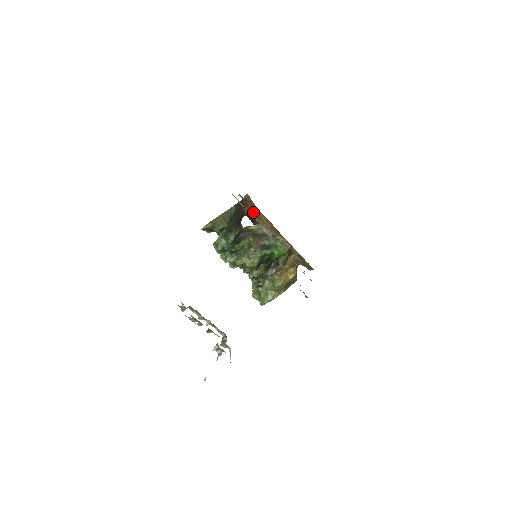
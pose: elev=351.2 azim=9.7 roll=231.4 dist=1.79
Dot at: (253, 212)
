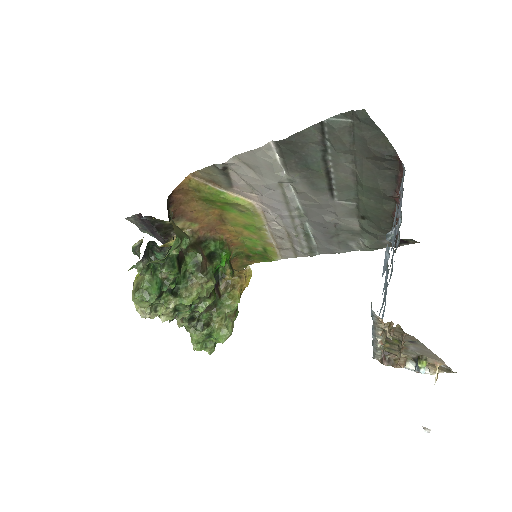
Dot at: (178, 212)
